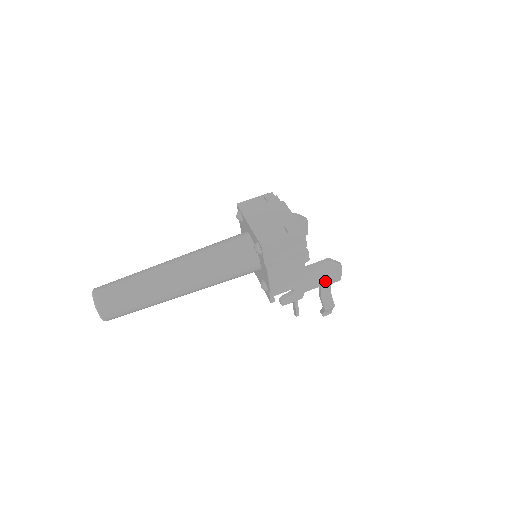
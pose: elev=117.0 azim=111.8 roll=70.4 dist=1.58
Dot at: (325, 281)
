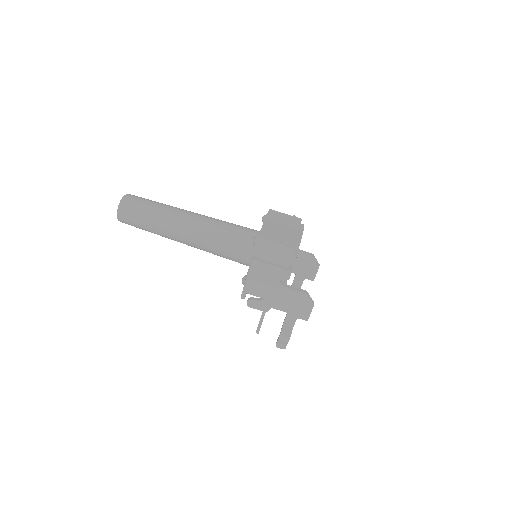
Dot at: (293, 311)
